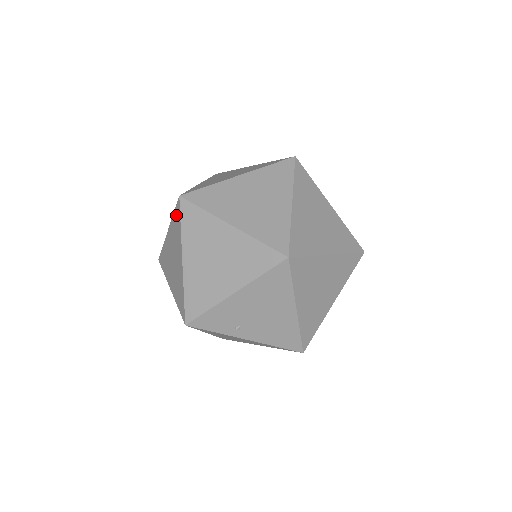
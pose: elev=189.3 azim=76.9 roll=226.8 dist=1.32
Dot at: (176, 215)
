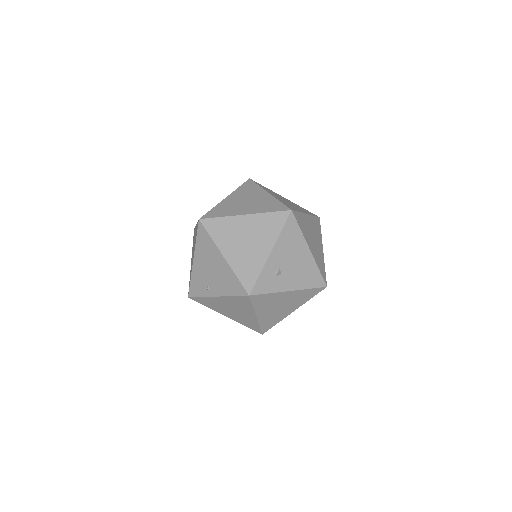
Dot at: occluded
